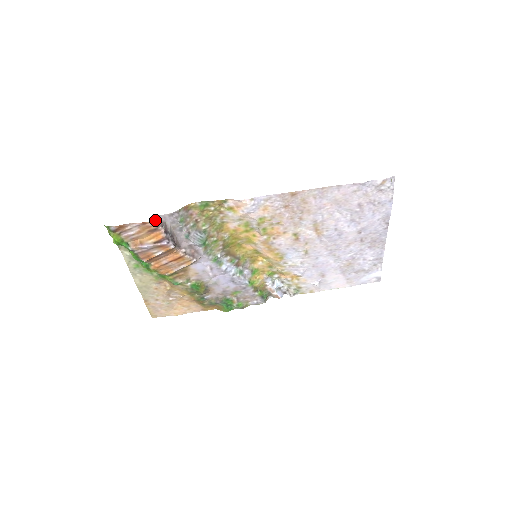
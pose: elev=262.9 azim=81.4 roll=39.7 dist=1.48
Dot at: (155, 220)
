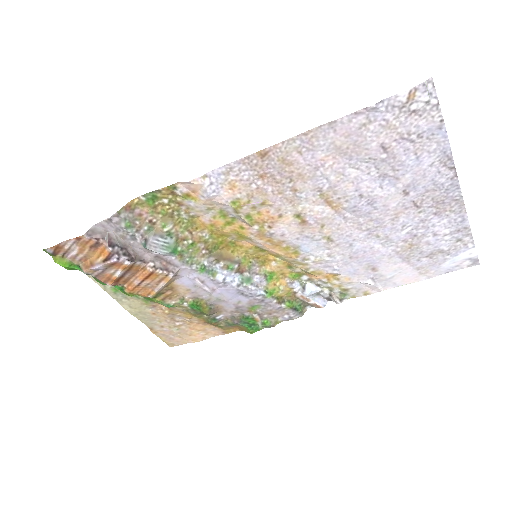
Dot at: (91, 232)
